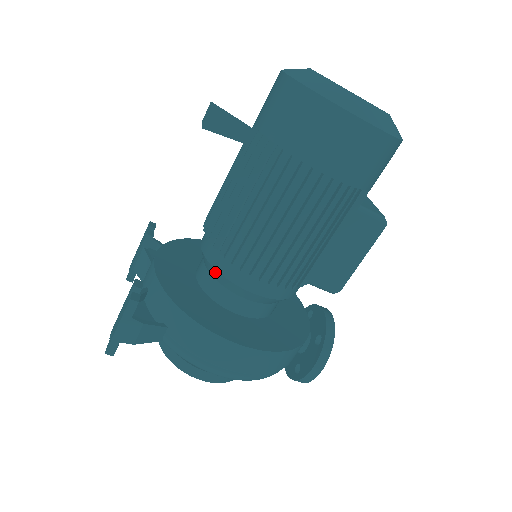
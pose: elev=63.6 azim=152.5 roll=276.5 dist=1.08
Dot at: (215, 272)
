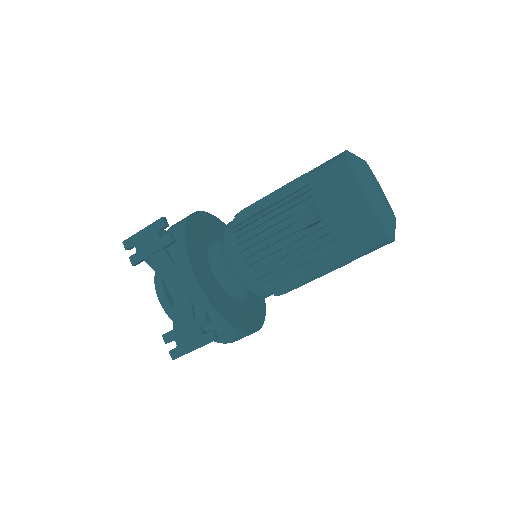
Dot at: (246, 289)
